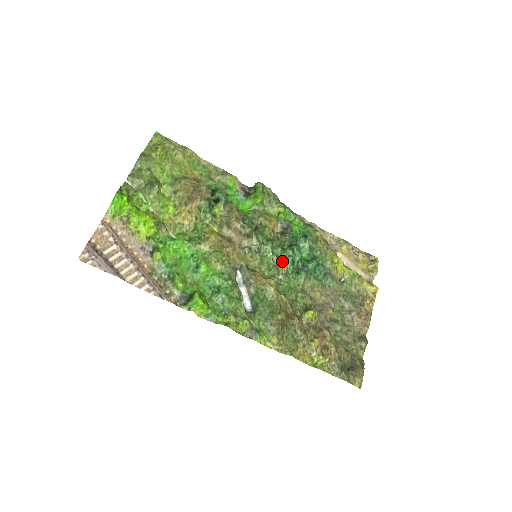
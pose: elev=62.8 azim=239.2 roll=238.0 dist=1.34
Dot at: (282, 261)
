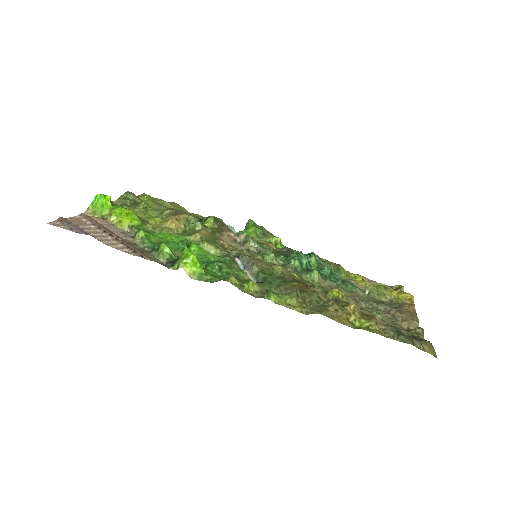
Dot at: (287, 261)
